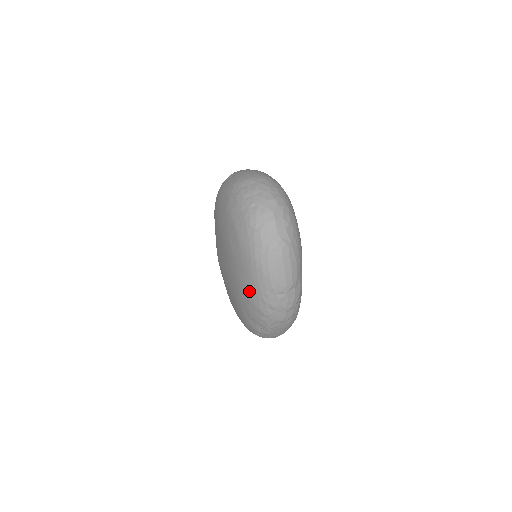
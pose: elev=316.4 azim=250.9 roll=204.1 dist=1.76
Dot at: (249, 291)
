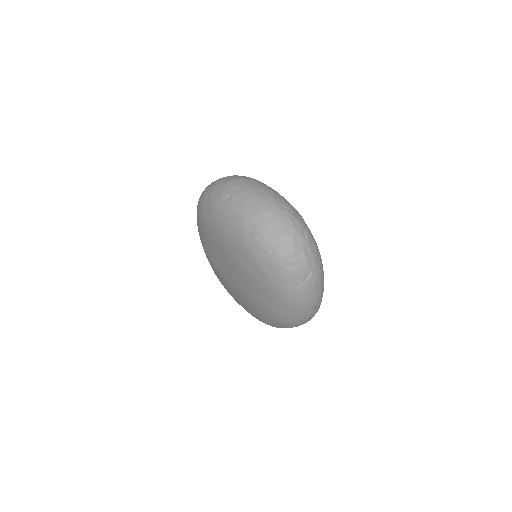
Dot at: (278, 312)
